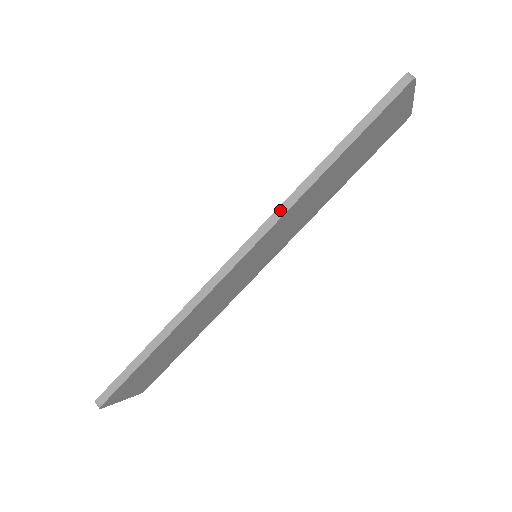
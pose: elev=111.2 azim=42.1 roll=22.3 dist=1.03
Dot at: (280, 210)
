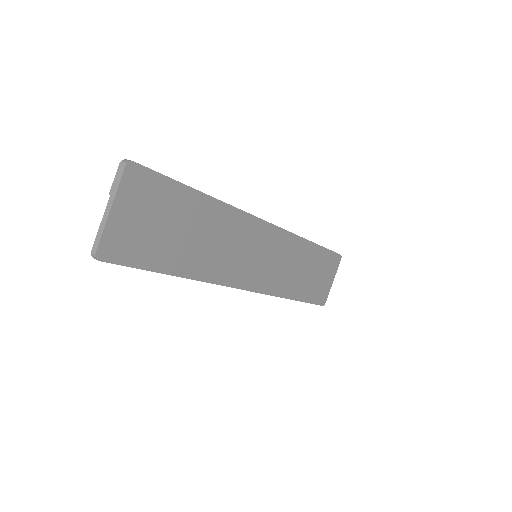
Dot at: occluded
